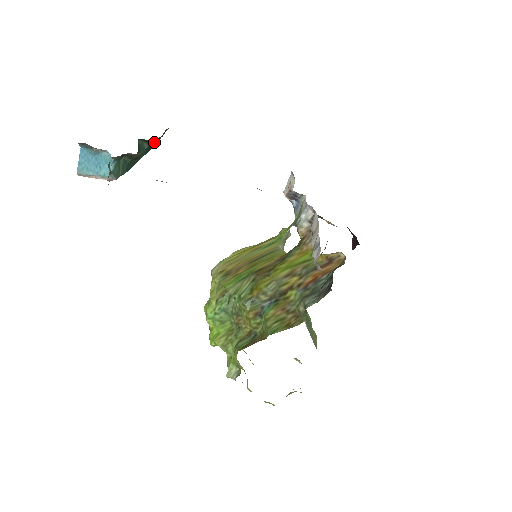
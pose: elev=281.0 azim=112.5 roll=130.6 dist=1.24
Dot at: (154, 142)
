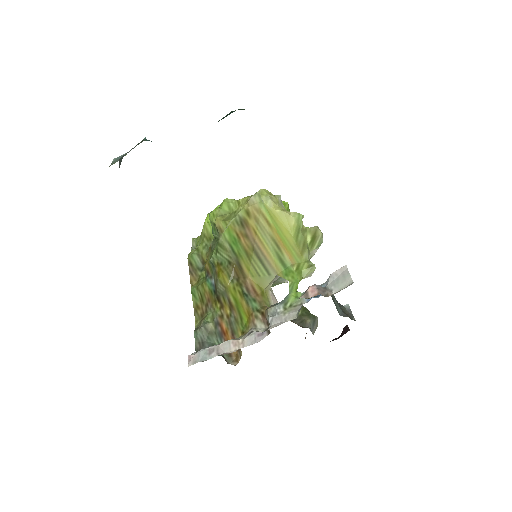
Dot at: occluded
